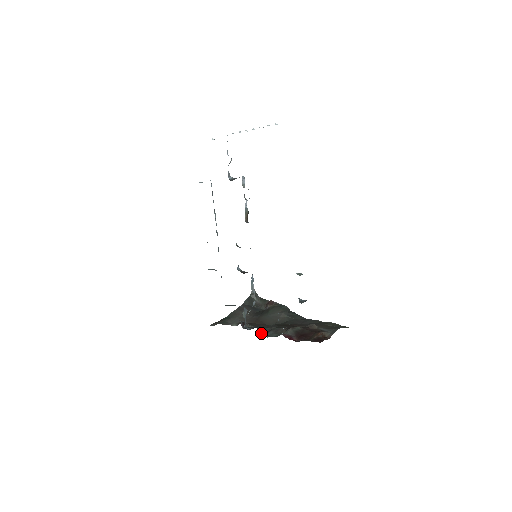
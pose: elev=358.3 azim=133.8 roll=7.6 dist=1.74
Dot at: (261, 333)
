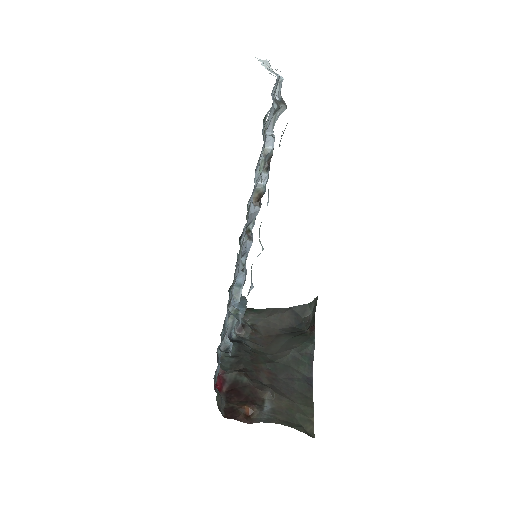
Dot at: occluded
